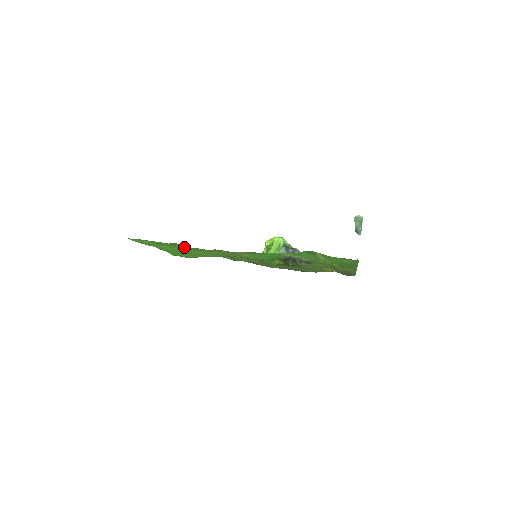
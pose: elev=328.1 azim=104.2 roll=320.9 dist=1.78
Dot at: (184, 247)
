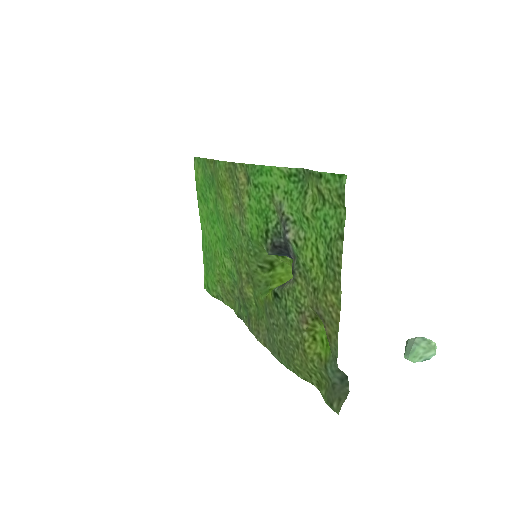
Dot at: (214, 168)
